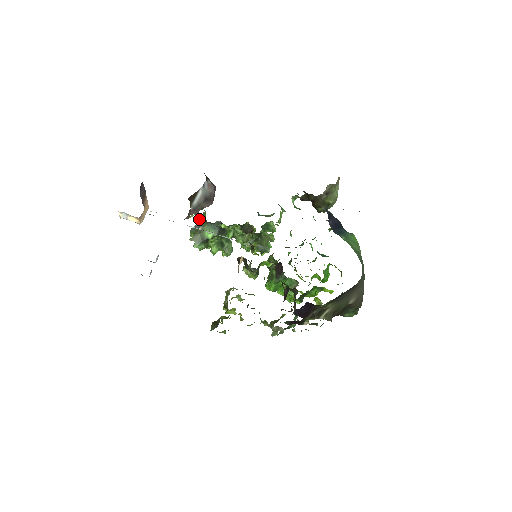
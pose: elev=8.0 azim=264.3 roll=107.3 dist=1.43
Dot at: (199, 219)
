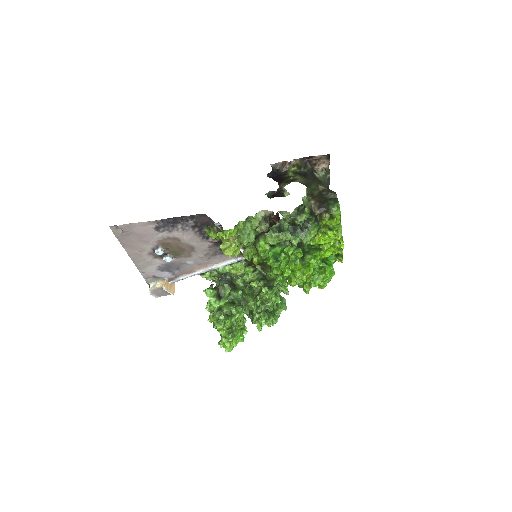
Dot at: occluded
